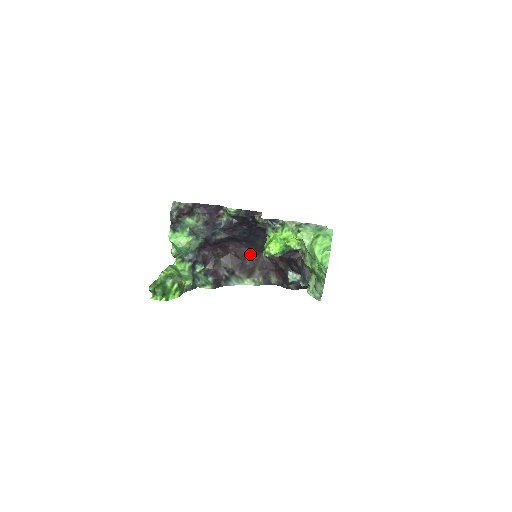
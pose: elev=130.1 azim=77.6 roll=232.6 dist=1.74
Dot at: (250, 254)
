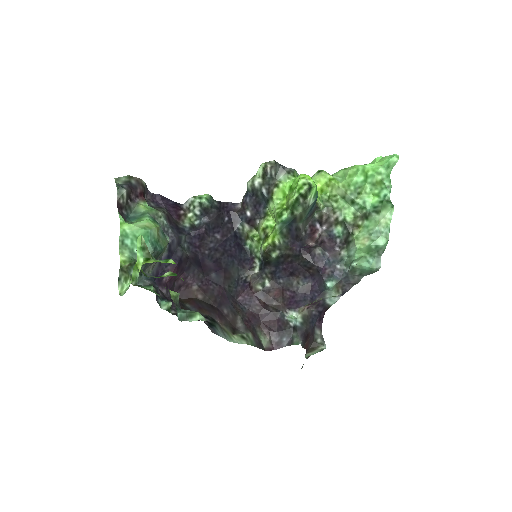
Dot at: (224, 296)
